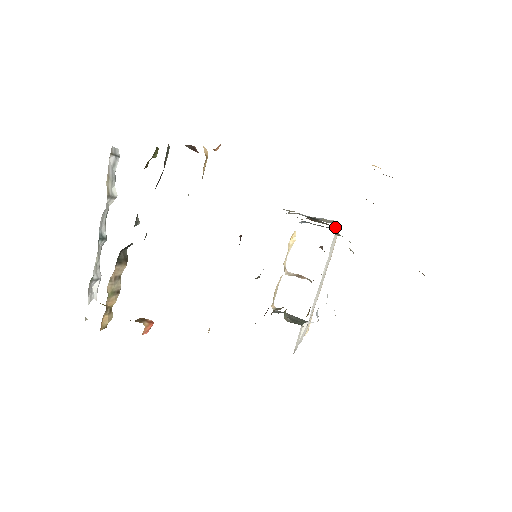
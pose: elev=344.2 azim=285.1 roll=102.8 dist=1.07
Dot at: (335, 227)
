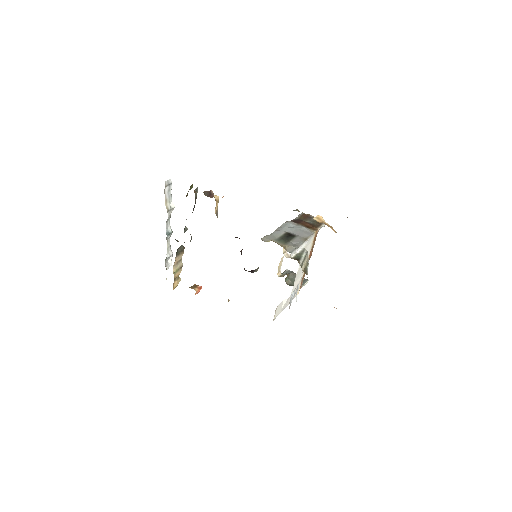
Dot at: (298, 248)
